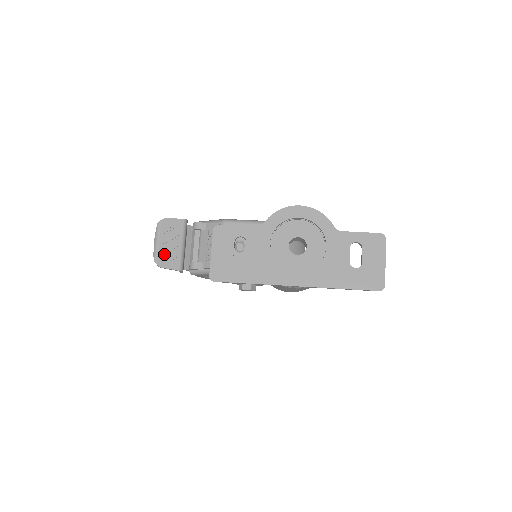
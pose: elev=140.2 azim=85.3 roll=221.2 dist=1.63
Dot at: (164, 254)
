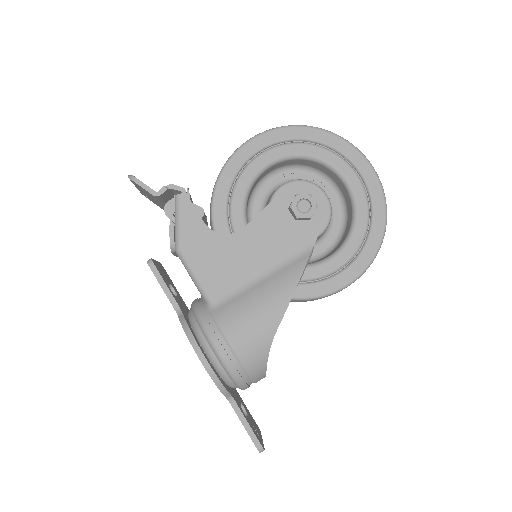
Dot at: (144, 194)
